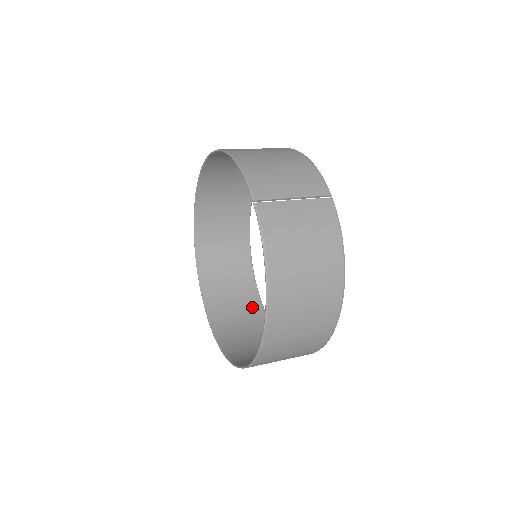
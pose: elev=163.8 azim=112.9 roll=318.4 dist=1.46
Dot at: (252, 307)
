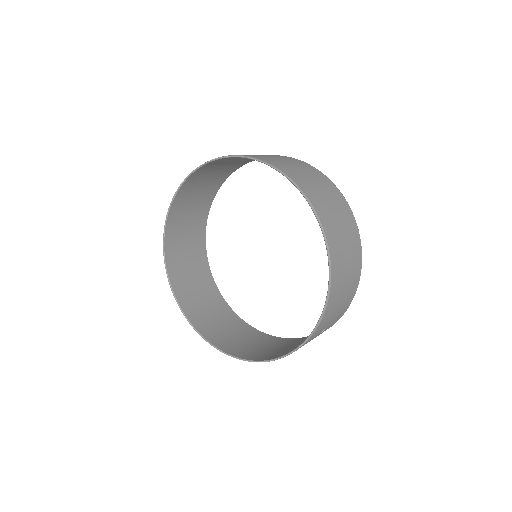
Dot at: (272, 341)
